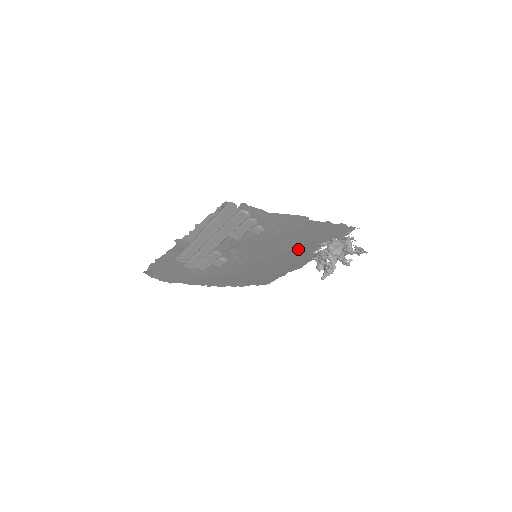
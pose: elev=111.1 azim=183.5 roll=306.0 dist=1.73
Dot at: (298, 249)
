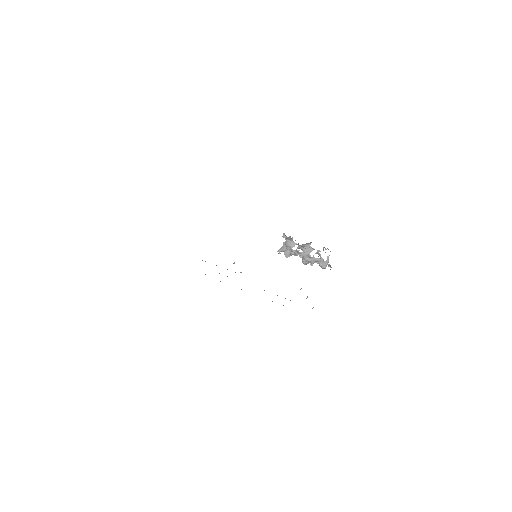
Dot at: occluded
